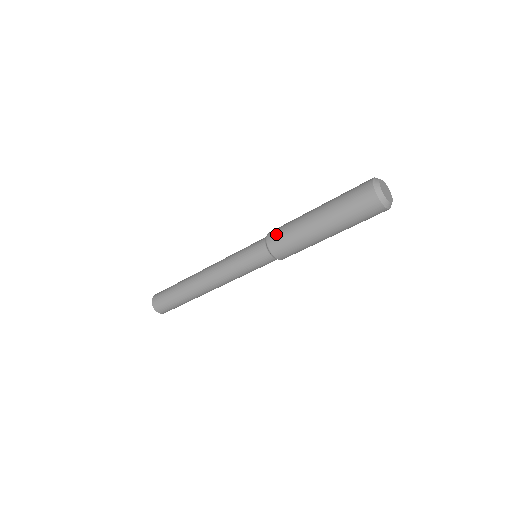
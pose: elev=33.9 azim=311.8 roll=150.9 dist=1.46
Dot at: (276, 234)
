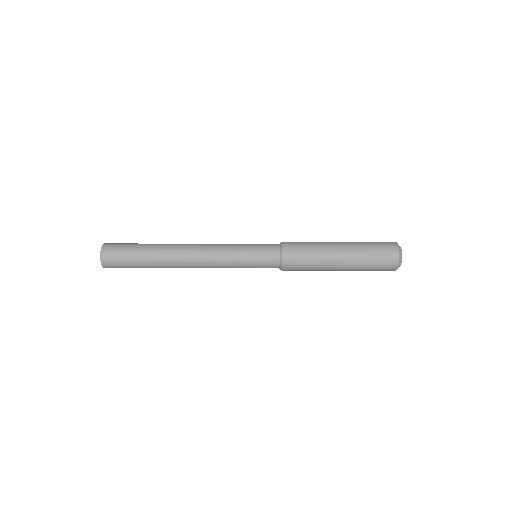
Dot at: (295, 262)
